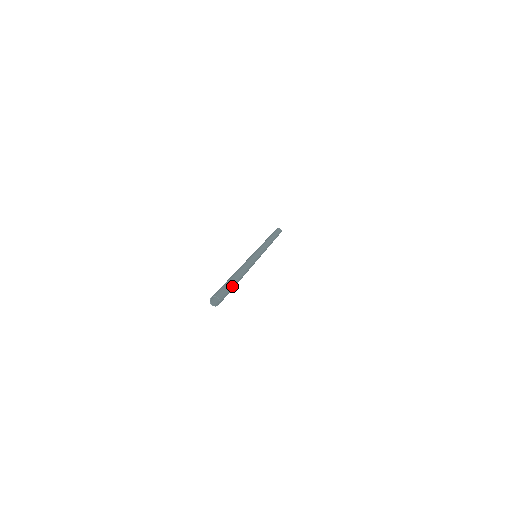
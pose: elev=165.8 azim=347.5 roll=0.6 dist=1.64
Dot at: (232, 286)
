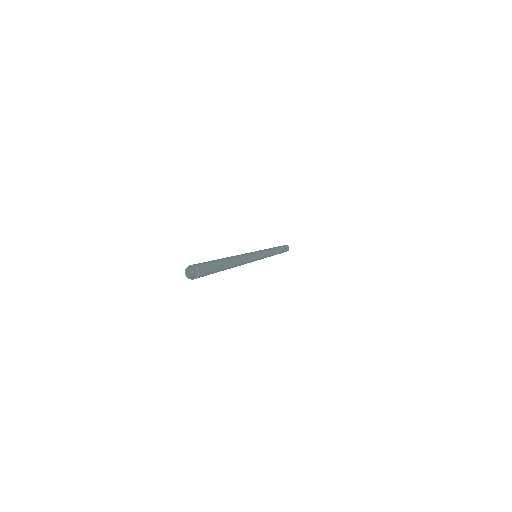
Dot at: (218, 263)
